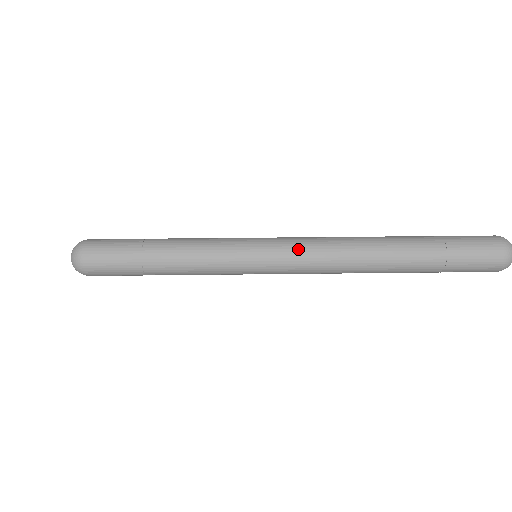
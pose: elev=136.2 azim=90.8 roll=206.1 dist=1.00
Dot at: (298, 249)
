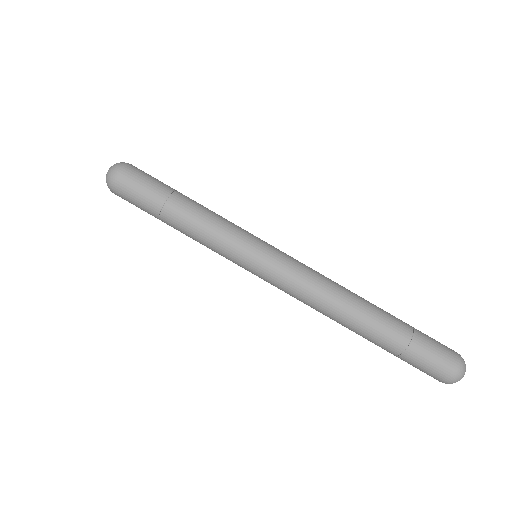
Dot at: (293, 270)
